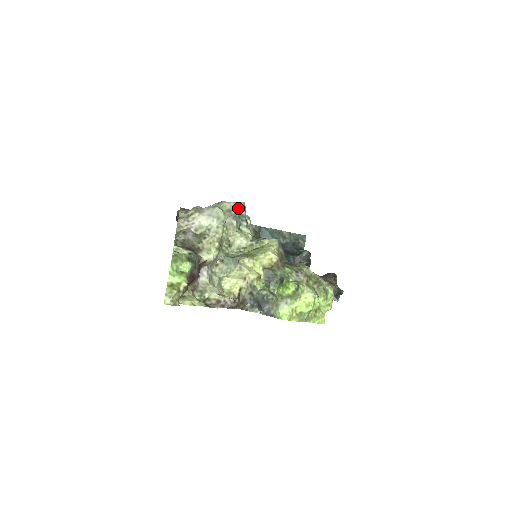
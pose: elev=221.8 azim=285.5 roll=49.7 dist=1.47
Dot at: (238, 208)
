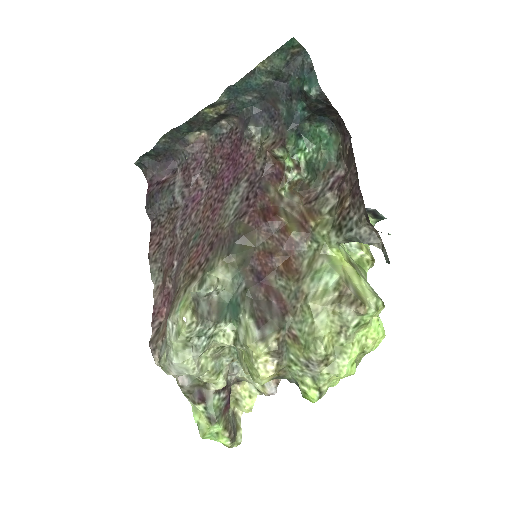
Dot at: (188, 337)
